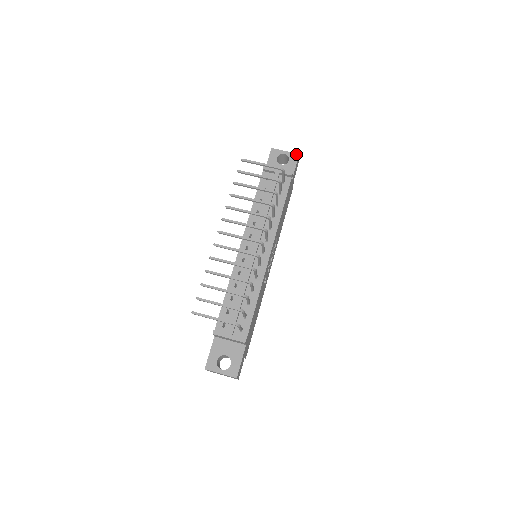
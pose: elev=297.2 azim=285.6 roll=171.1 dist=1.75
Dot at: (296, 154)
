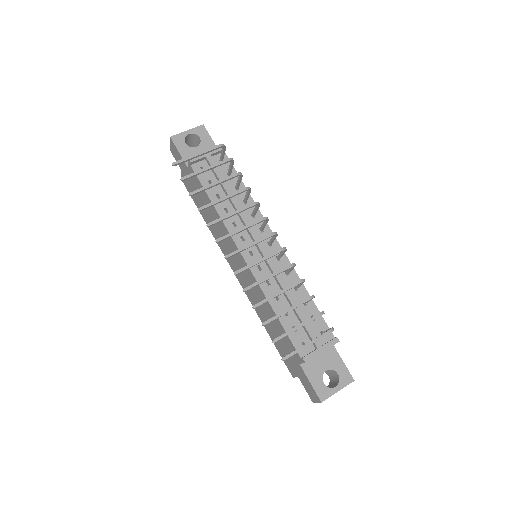
Dot at: (200, 126)
